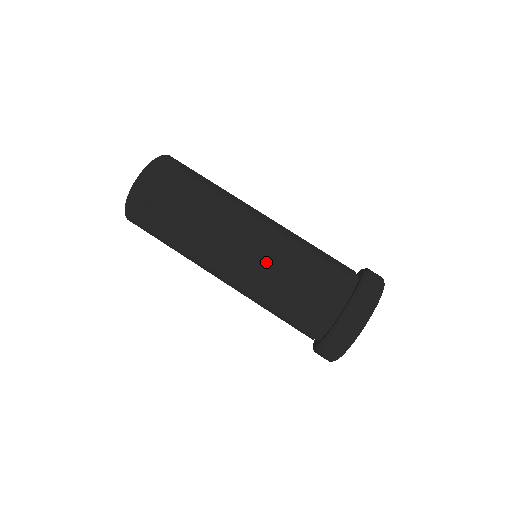
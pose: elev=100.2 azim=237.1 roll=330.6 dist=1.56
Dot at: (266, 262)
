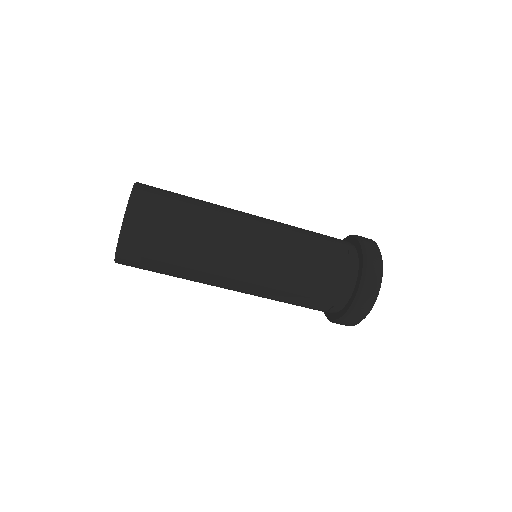
Dot at: (272, 285)
